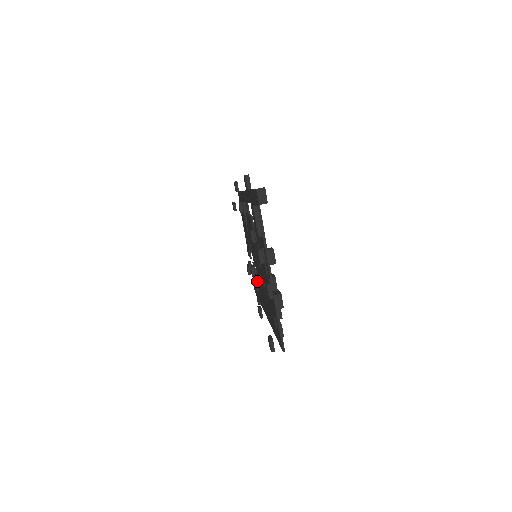
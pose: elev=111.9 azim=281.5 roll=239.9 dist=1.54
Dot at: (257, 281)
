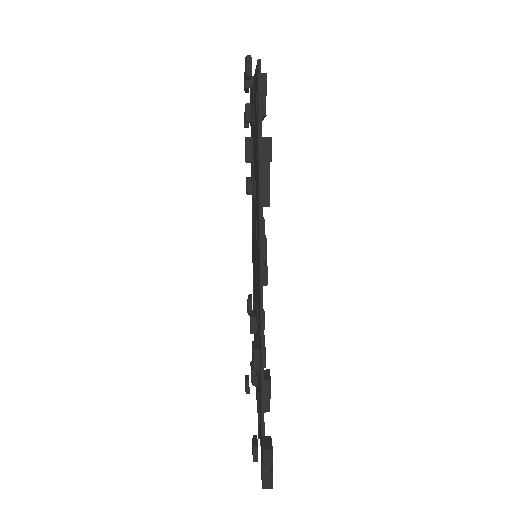
Dot at: occluded
